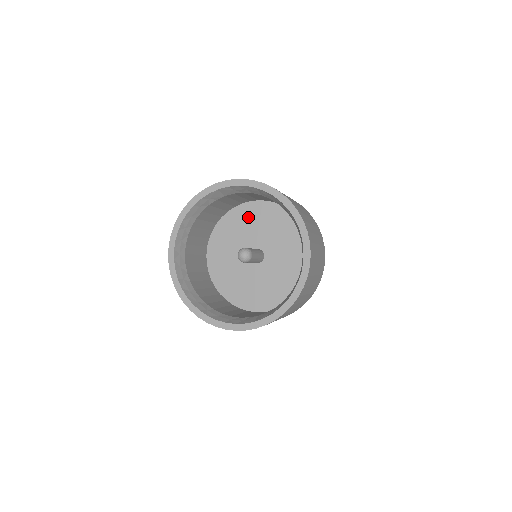
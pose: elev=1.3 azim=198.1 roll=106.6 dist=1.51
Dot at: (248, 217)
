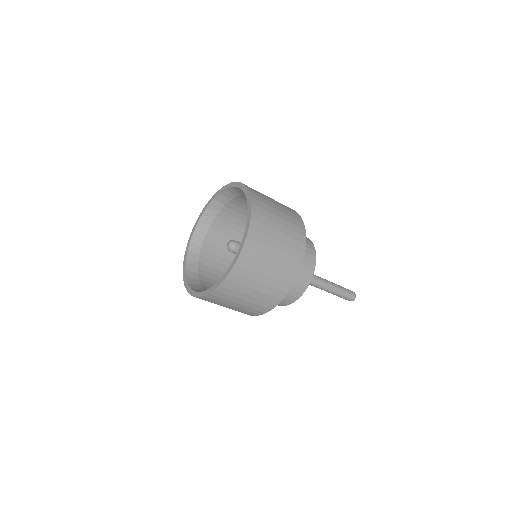
Dot at: occluded
